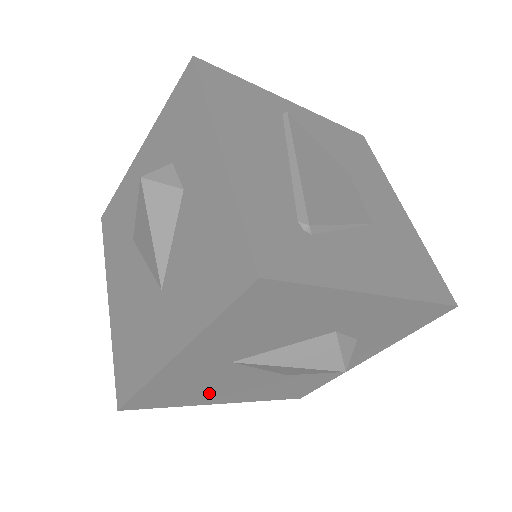
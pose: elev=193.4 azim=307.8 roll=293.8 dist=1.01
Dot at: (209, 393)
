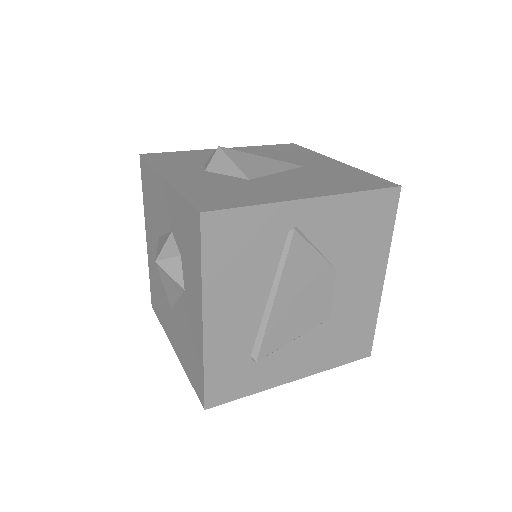
Dot at: occluded
